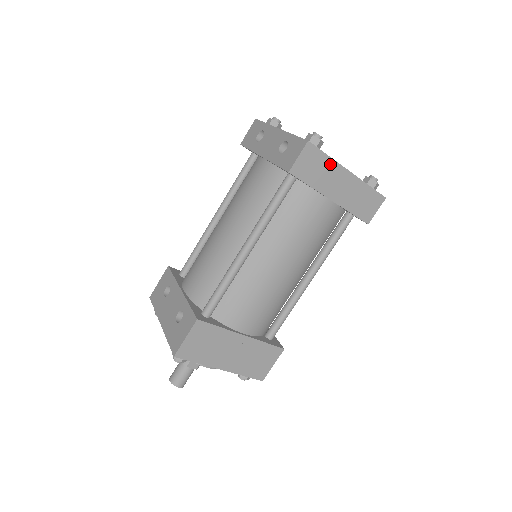
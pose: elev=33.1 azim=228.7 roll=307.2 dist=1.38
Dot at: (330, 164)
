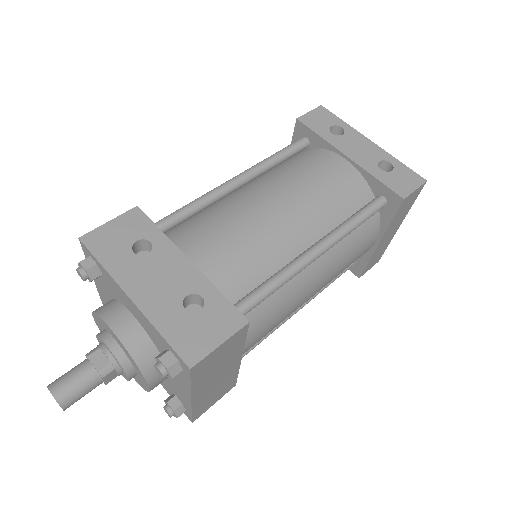
Dot at: (407, 211)
